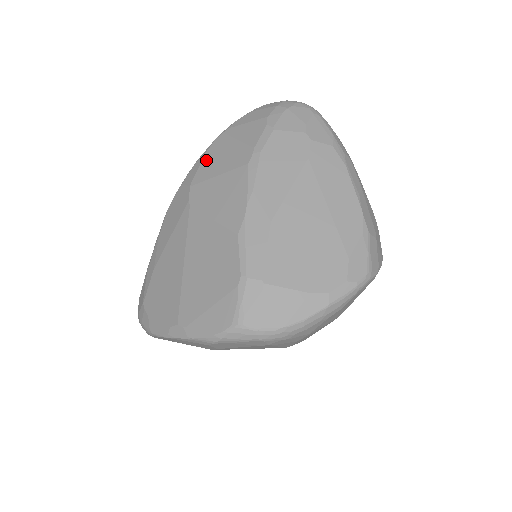
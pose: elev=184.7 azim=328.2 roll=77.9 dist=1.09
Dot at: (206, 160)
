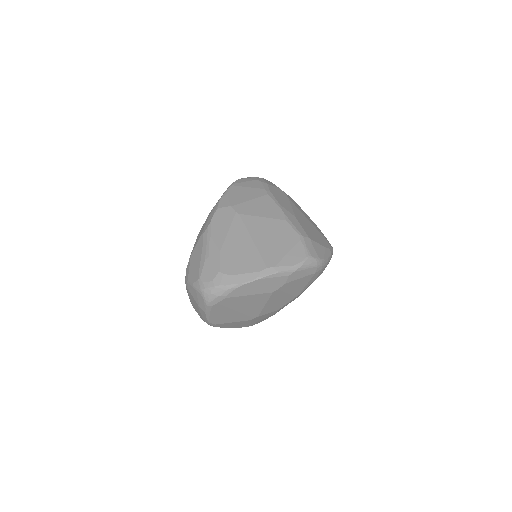
Dot at: (232, 196)
